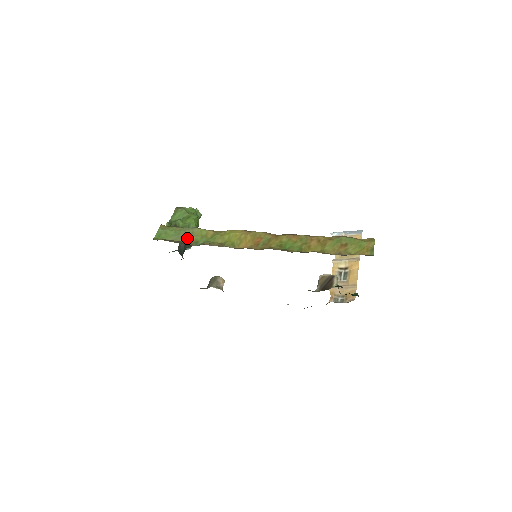
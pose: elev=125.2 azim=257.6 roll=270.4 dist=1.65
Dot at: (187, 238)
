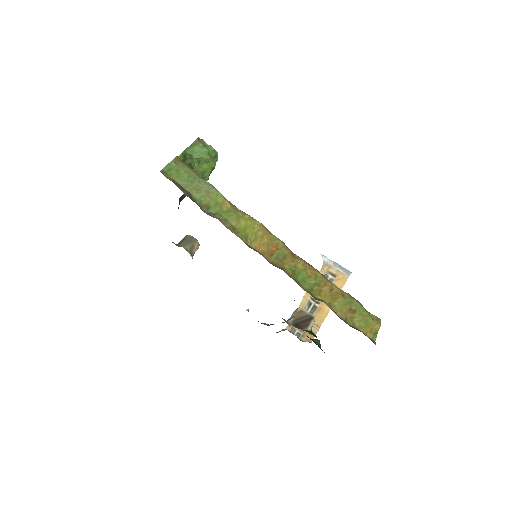
Dot at: (199, 194)
